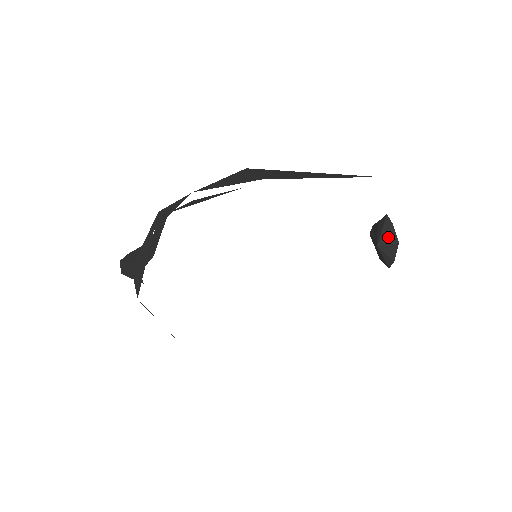
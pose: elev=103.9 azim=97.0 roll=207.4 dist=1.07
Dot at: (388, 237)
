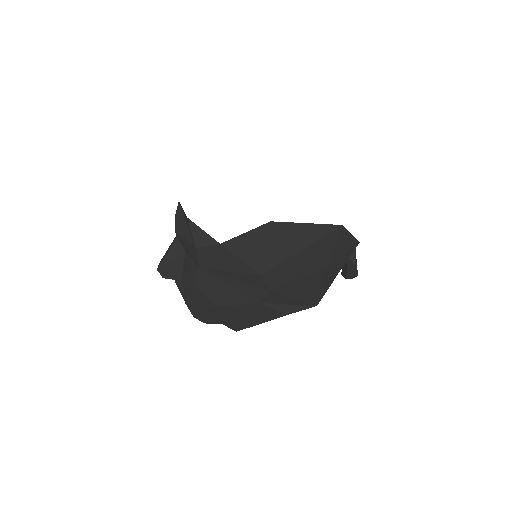
Dot at: occluded
